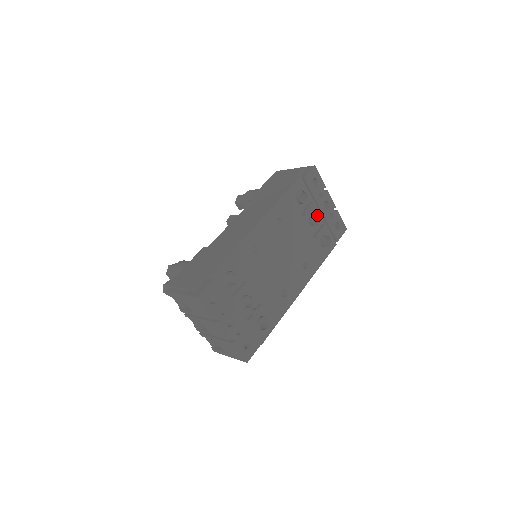
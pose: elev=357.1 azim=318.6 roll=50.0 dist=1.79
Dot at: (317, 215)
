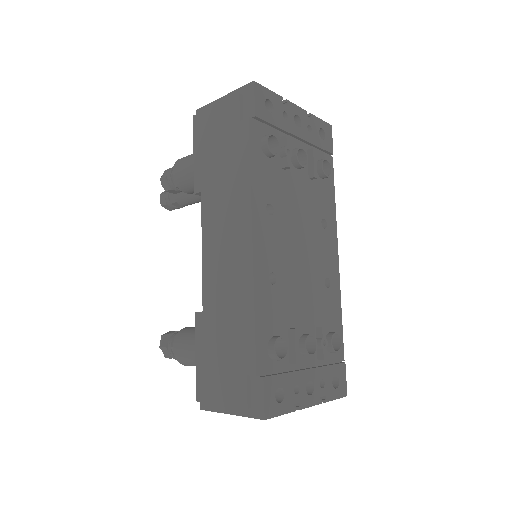
Dot at: (298, 149)
